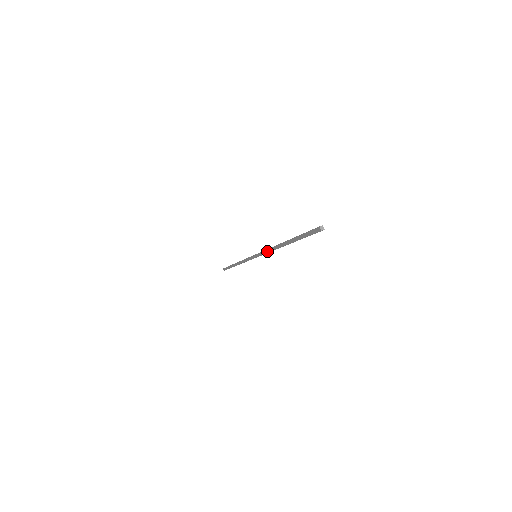
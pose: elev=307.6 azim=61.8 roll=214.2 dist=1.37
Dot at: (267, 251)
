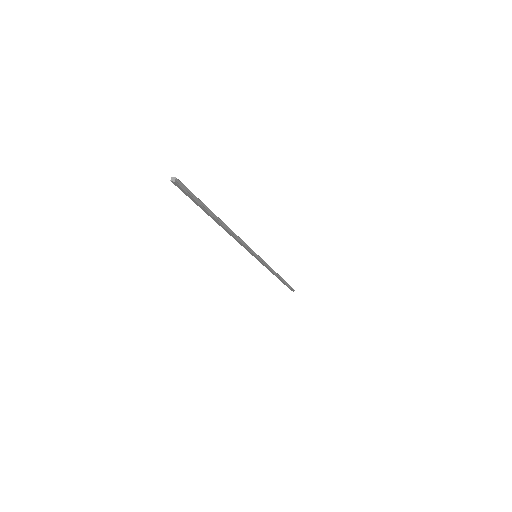
Dot at: (240, 244)
